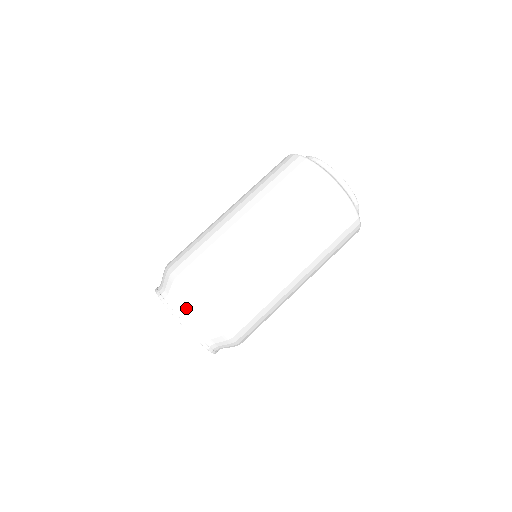
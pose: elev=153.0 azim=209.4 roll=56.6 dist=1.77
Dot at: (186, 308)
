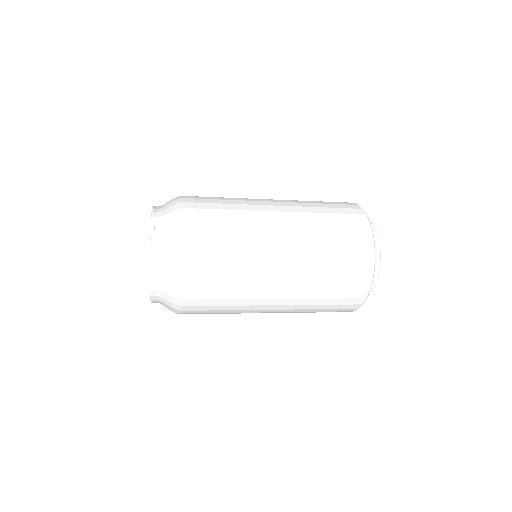
Dot at: (167, 230)
